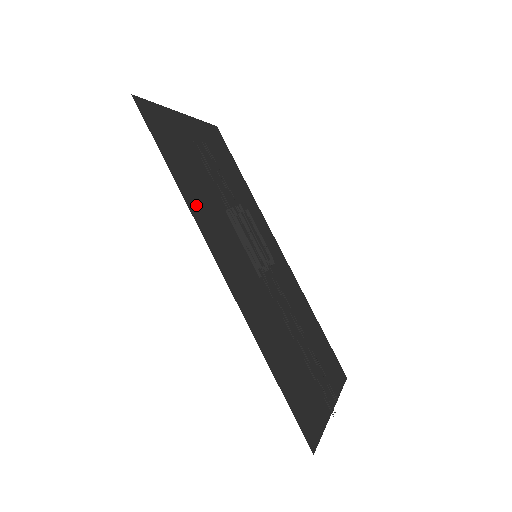
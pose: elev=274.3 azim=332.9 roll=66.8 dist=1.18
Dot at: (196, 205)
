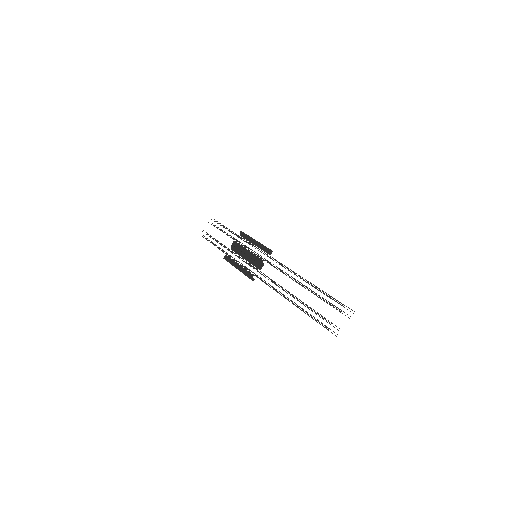
Dot at: occluded
